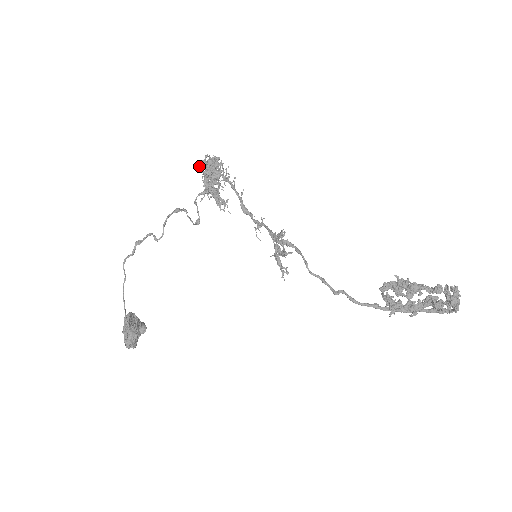
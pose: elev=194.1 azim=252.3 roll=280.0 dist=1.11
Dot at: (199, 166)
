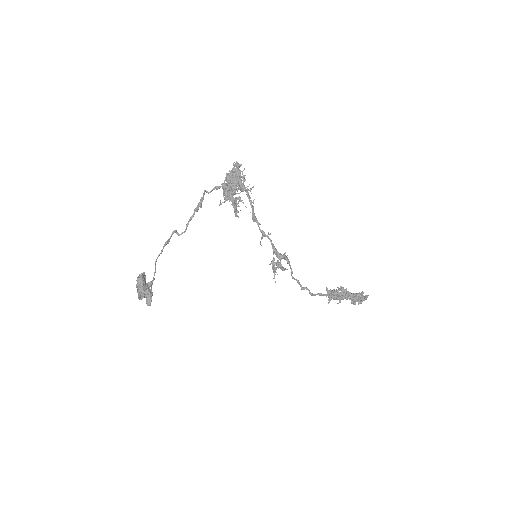
Dot at: (226, 178)
